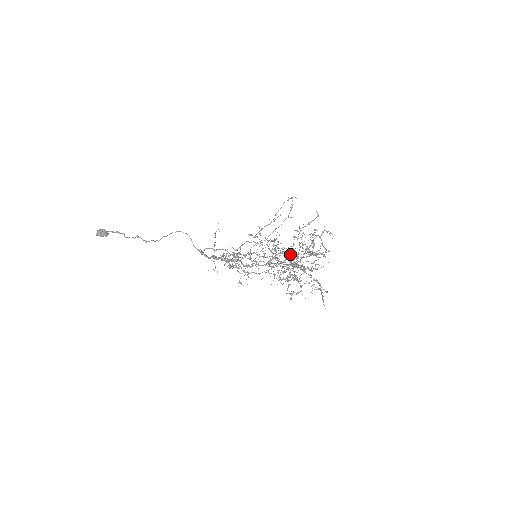
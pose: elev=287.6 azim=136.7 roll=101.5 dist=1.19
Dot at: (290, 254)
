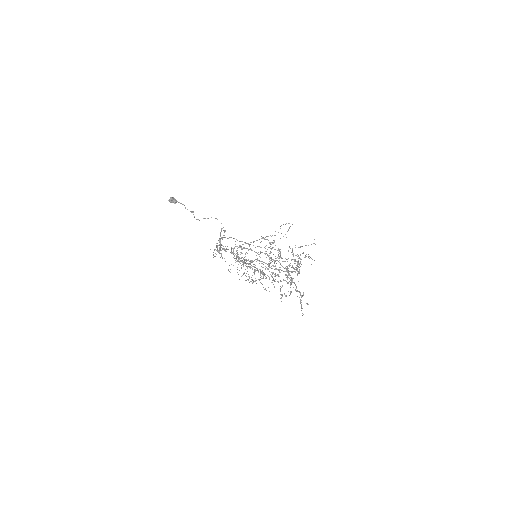
Dot at: occluded
